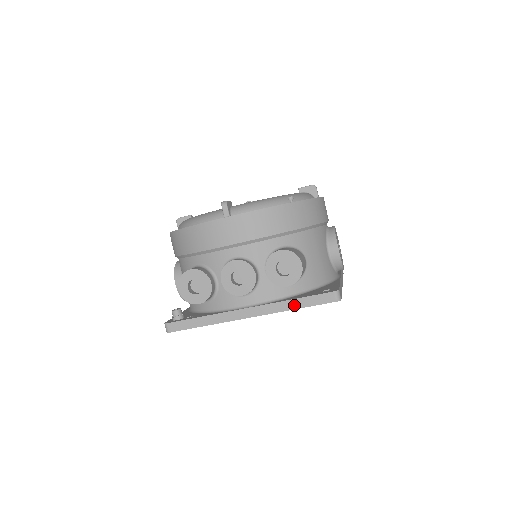
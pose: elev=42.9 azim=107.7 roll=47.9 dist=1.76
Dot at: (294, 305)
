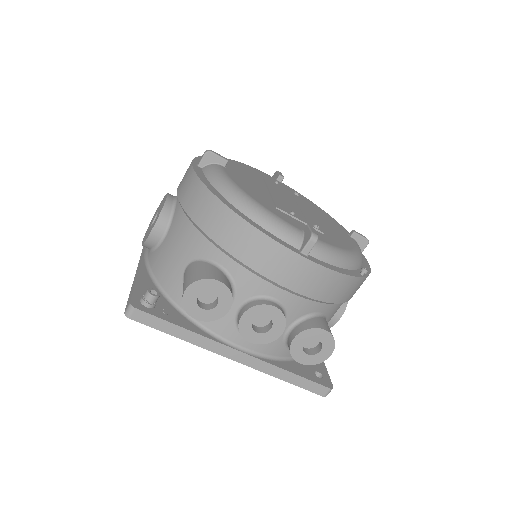
Dot at: (287, 377)
